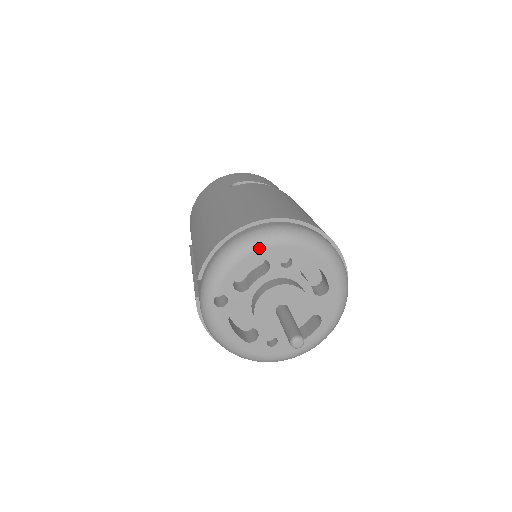
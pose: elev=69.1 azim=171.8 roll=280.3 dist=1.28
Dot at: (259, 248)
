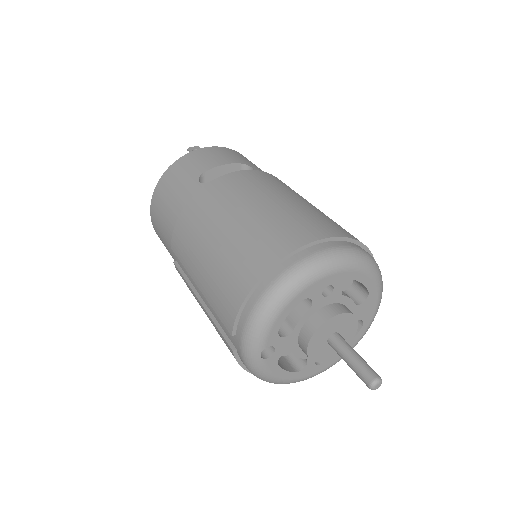
Dot at: (300, 291)
